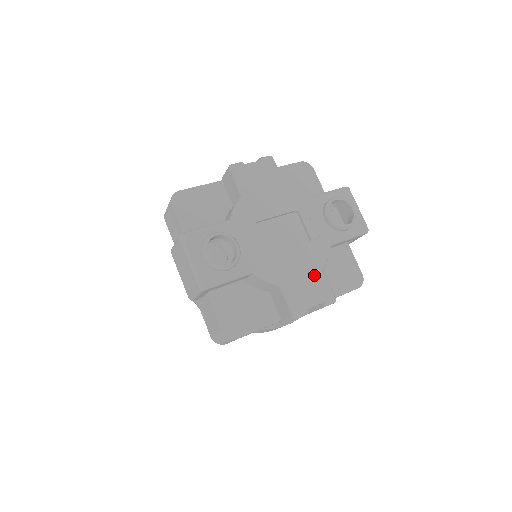
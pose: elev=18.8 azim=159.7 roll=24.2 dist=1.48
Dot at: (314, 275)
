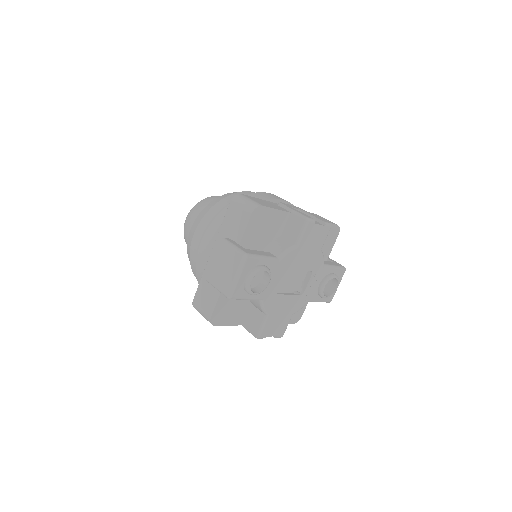
Dot at: (286, 317)
